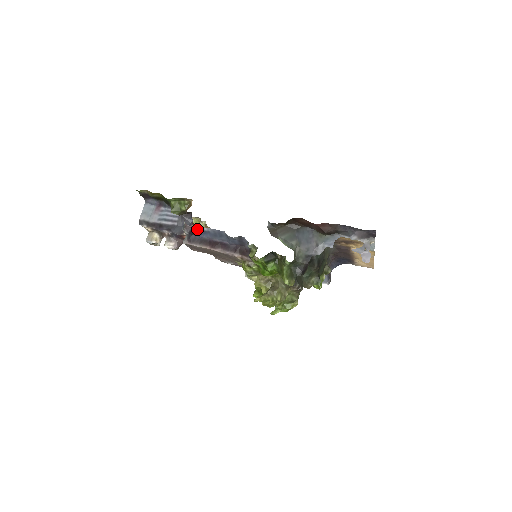
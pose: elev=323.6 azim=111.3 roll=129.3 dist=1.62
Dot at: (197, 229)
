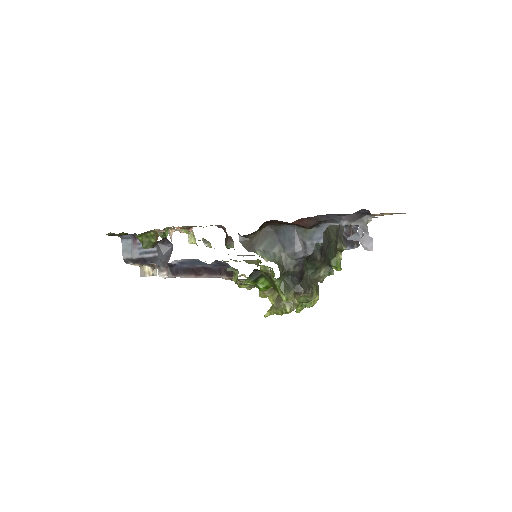
Dot at: (172, 263)
